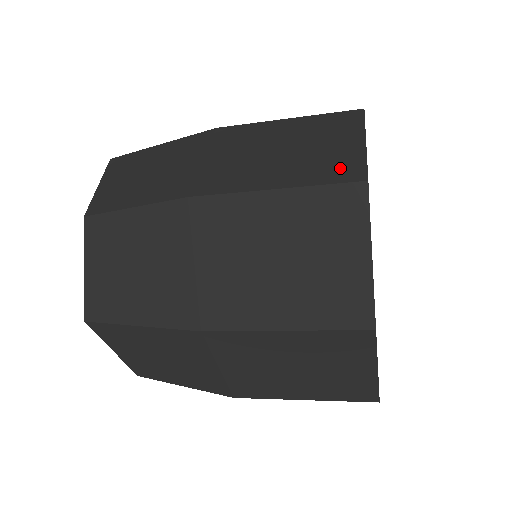
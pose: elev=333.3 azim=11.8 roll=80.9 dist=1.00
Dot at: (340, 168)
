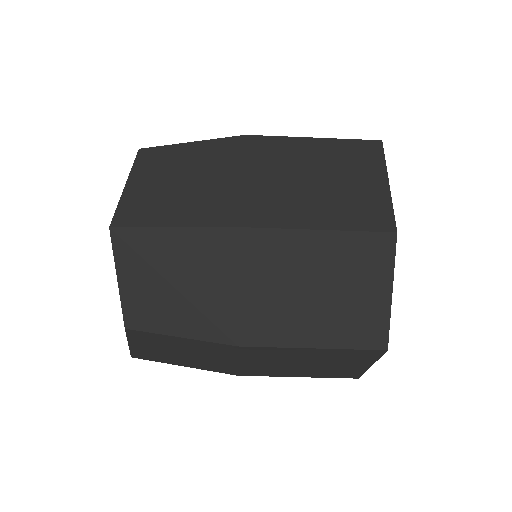
Dot at: (368, 330)
